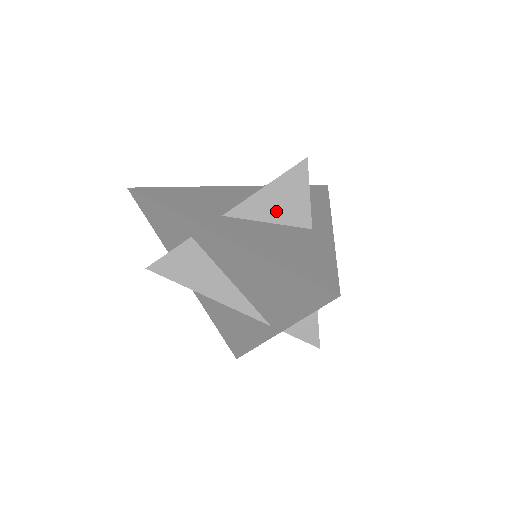
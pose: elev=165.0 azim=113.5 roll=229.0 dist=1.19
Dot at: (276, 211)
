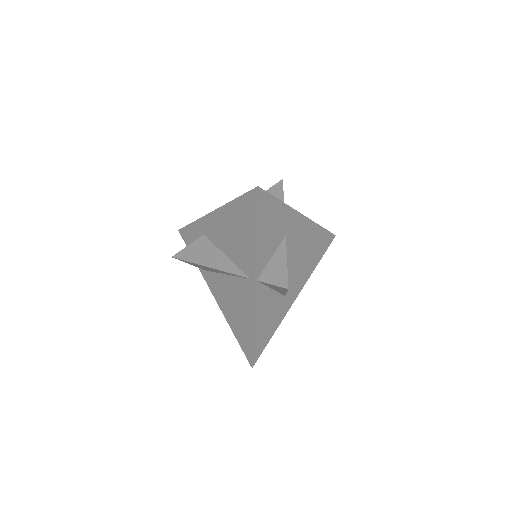
Dot at: occluded
